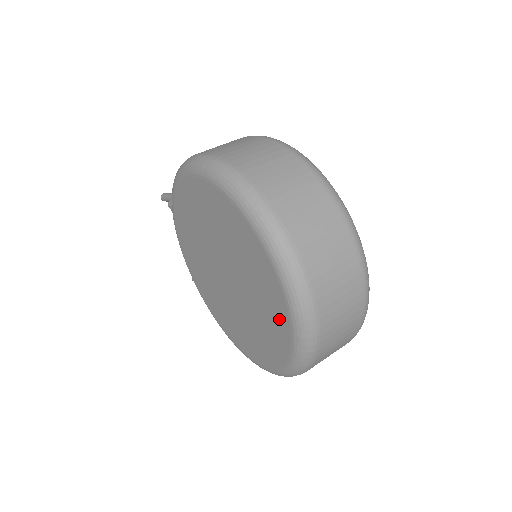
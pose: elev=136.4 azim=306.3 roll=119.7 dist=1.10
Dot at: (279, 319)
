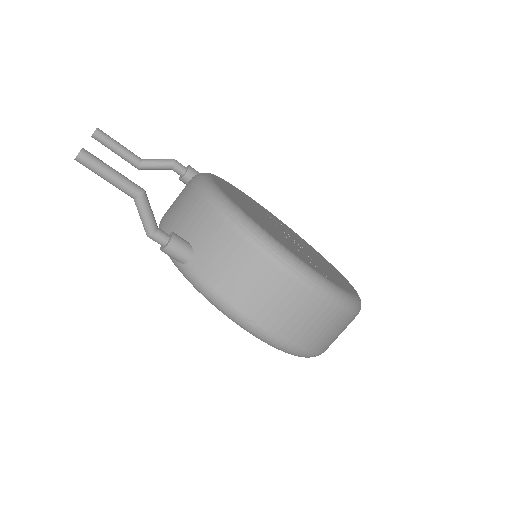
Dot at: occluded
